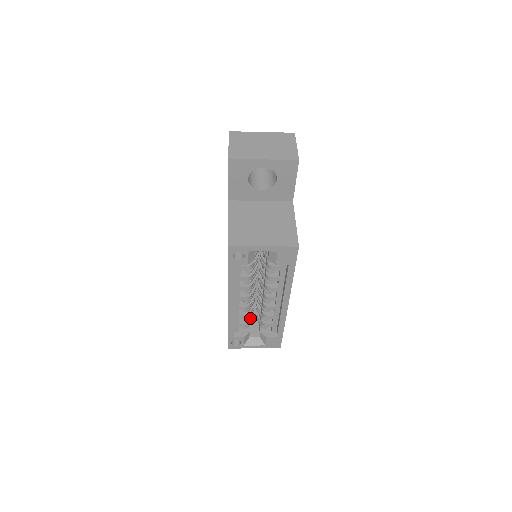
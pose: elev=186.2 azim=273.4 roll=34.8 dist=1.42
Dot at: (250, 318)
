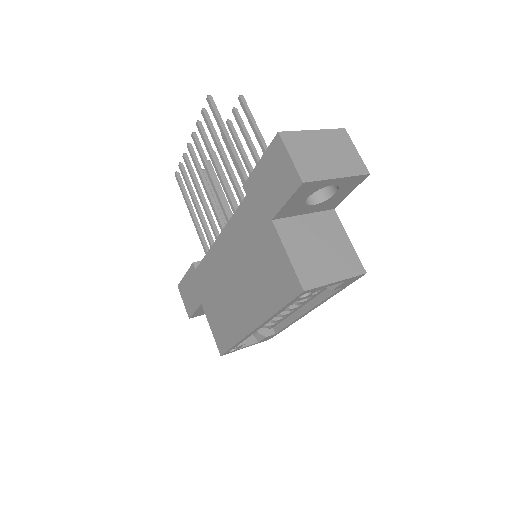
Dot at: occluded
